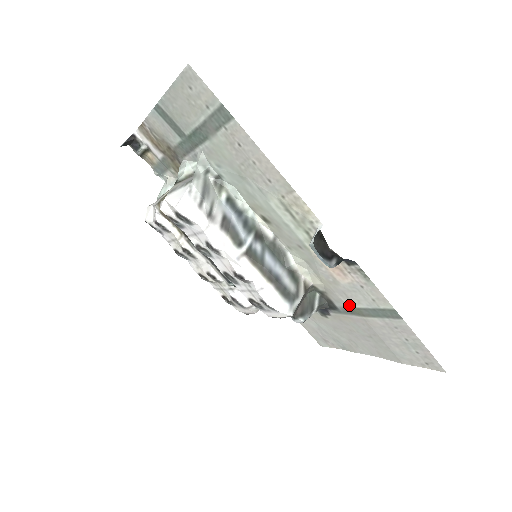
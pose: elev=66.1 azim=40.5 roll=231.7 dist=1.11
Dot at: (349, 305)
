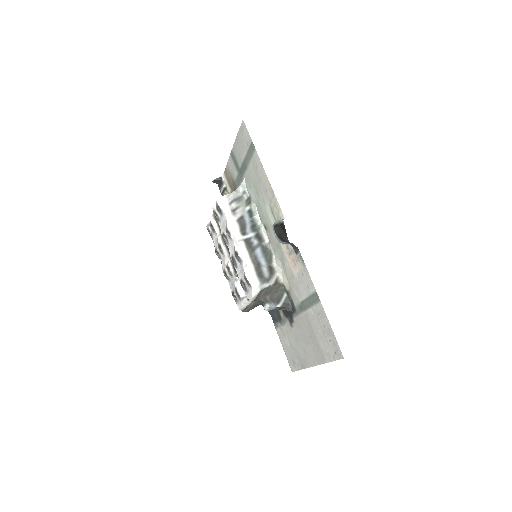
Dot at: (299, 300)
